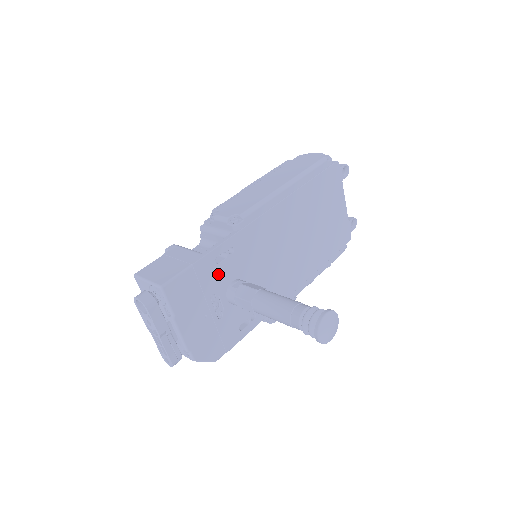
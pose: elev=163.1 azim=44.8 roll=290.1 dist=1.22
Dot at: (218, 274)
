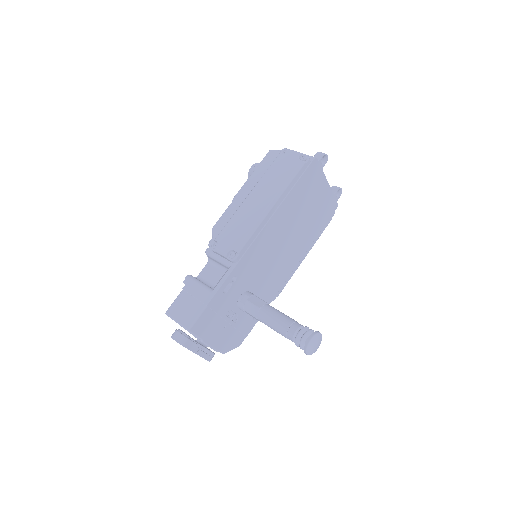
Dot at: (228, 299)
